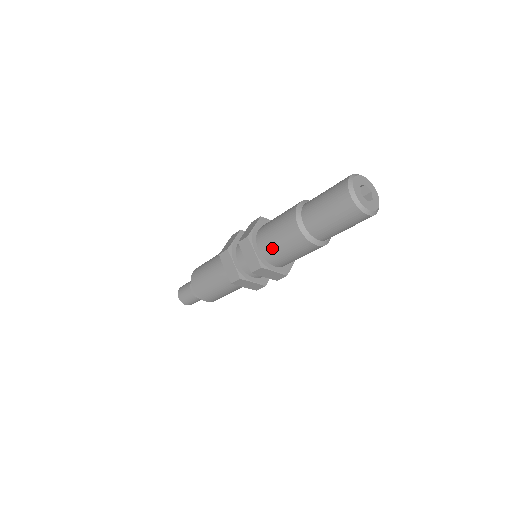
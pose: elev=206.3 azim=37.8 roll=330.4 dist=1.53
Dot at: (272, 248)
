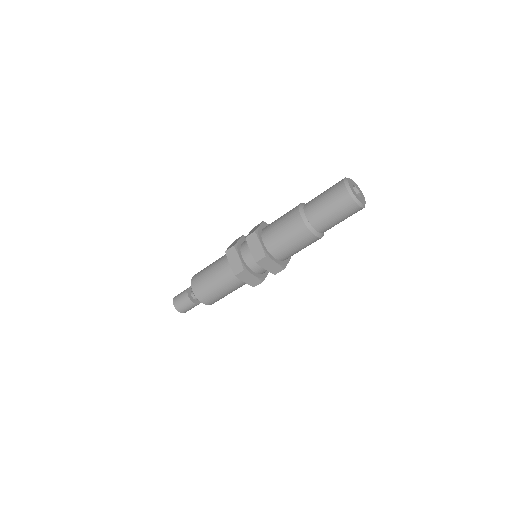
Dot at: (276, 240)
